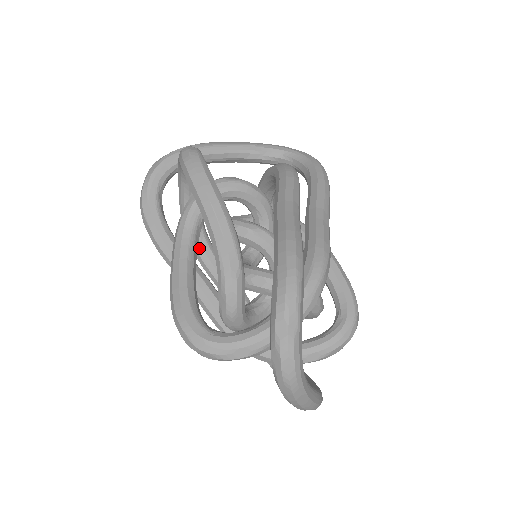
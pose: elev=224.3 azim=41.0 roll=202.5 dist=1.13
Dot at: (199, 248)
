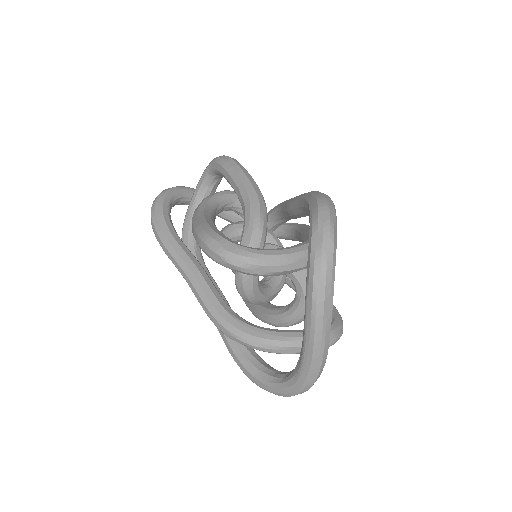
Dot at: occluded
